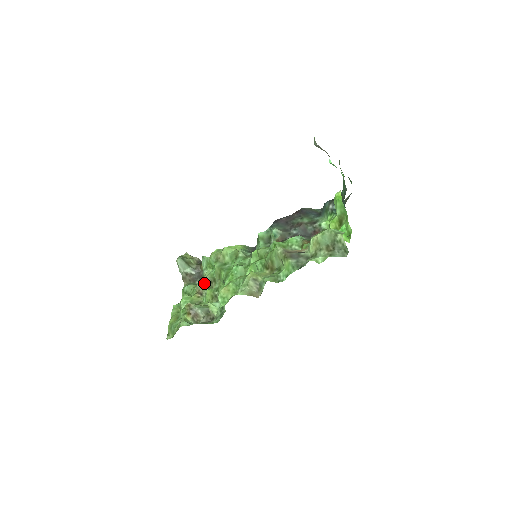
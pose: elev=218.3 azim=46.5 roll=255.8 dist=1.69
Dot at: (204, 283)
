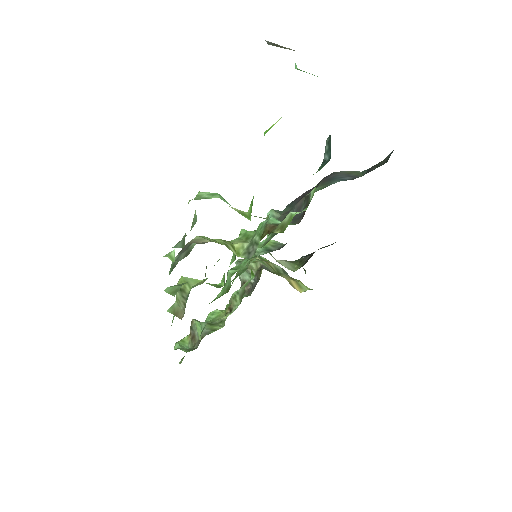
Dot at: (237, 295)
